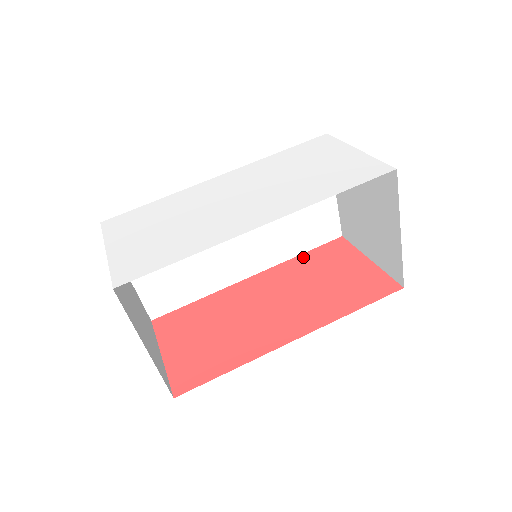
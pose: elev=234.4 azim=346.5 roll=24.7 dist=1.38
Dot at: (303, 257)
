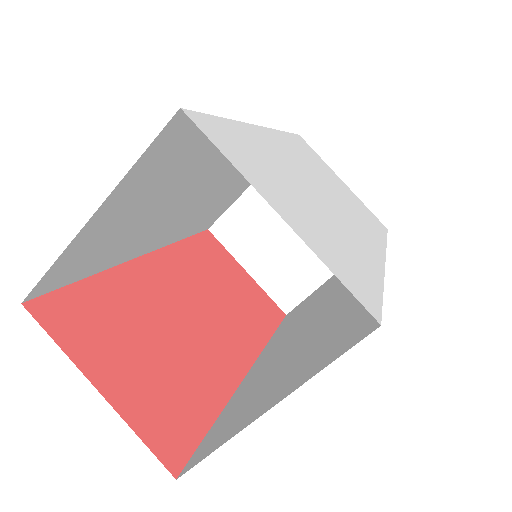
Dot at: (189, 244)
